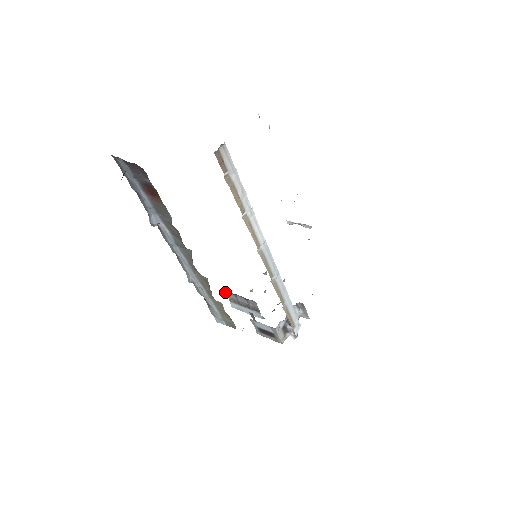
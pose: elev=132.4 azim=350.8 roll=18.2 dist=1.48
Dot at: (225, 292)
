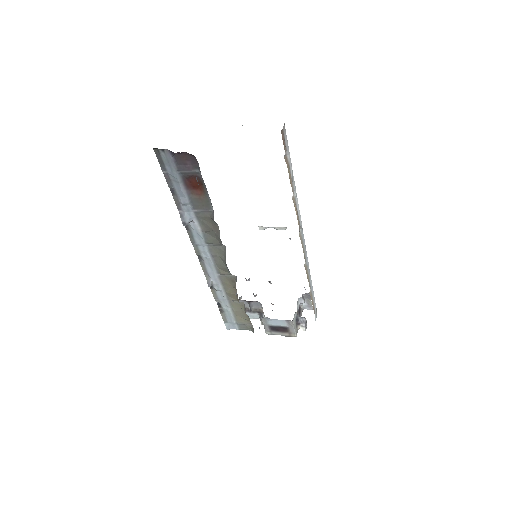
Dot at: occluded
